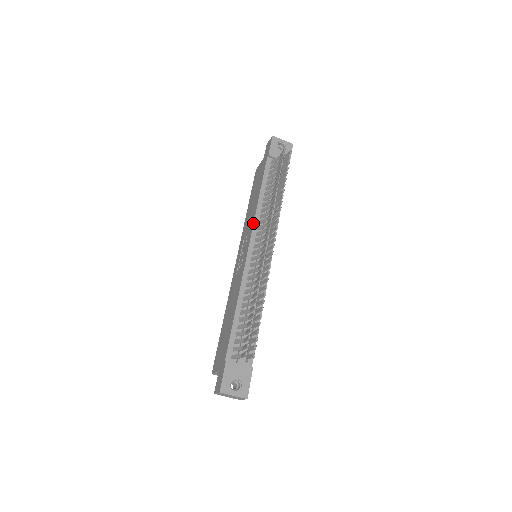
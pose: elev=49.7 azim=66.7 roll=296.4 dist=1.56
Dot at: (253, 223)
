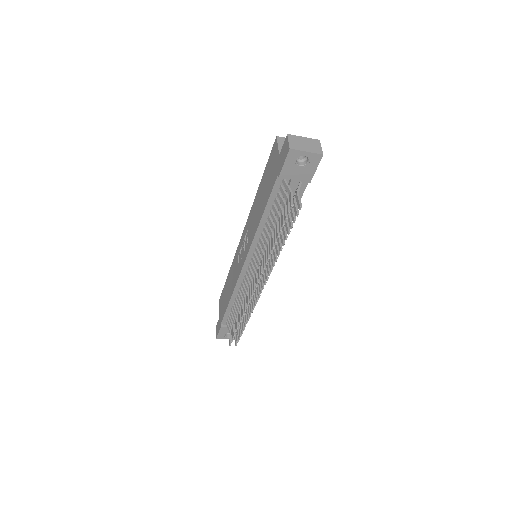
Dot at: (250, 245)
